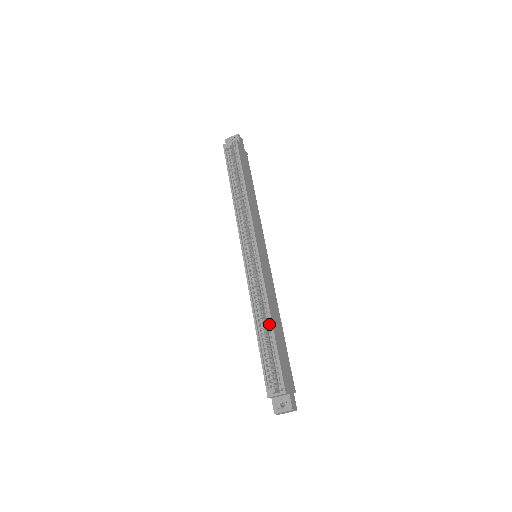
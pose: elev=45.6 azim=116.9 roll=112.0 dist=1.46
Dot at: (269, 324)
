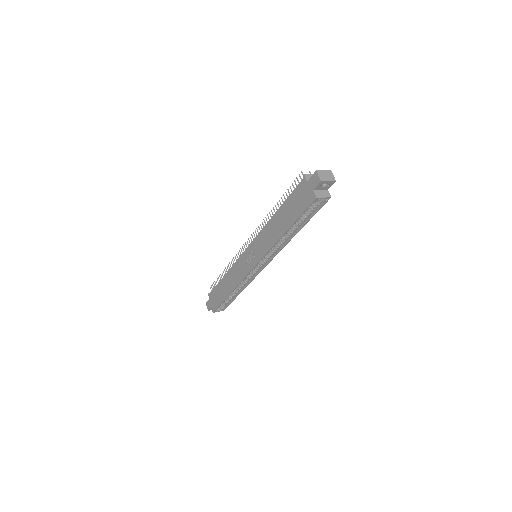
Dot at: (238, 292)
